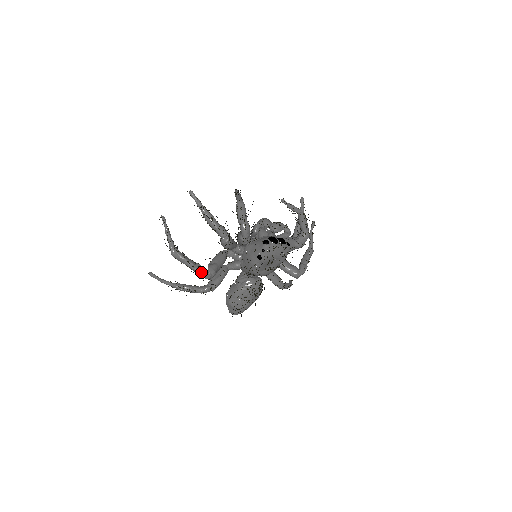
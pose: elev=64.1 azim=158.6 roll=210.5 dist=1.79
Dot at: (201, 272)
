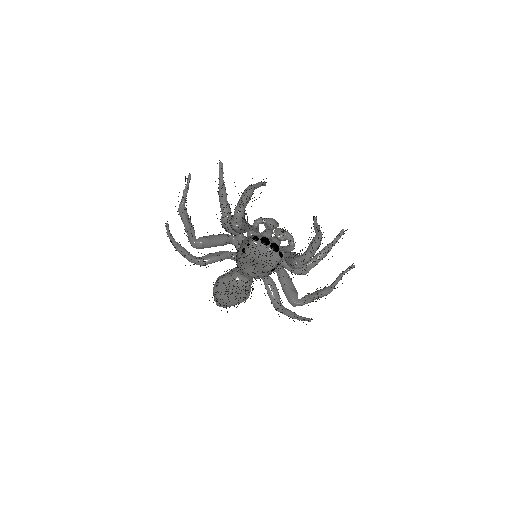
Dot at: (190, 237)
